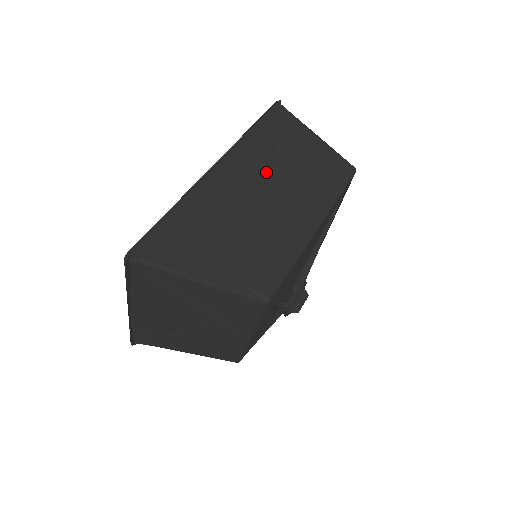
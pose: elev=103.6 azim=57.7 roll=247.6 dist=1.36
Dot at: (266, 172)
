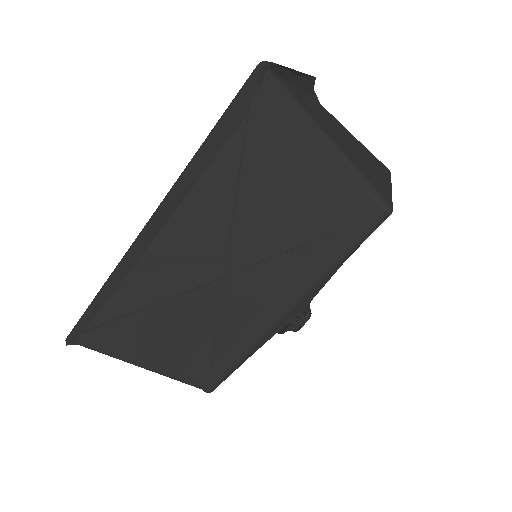
Dot at: (221, 230)
